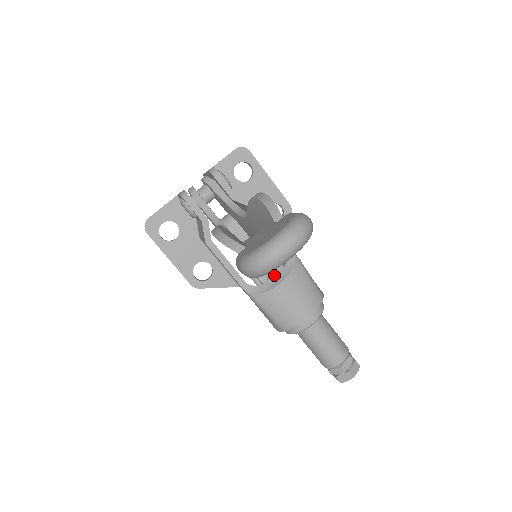
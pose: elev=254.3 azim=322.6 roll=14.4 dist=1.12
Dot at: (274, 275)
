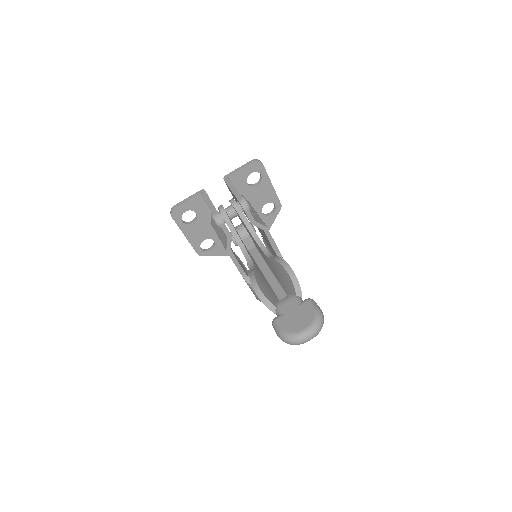
Dot at: occluded
